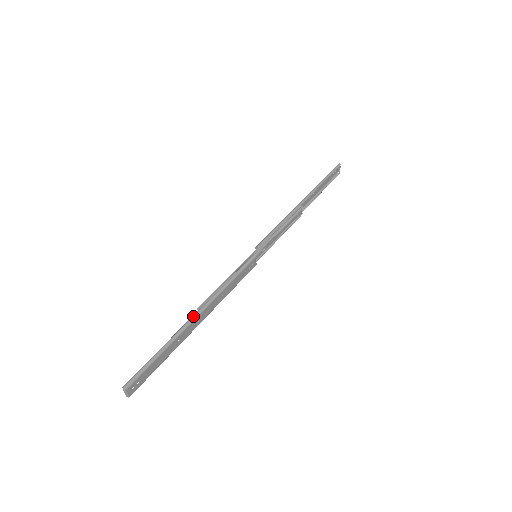
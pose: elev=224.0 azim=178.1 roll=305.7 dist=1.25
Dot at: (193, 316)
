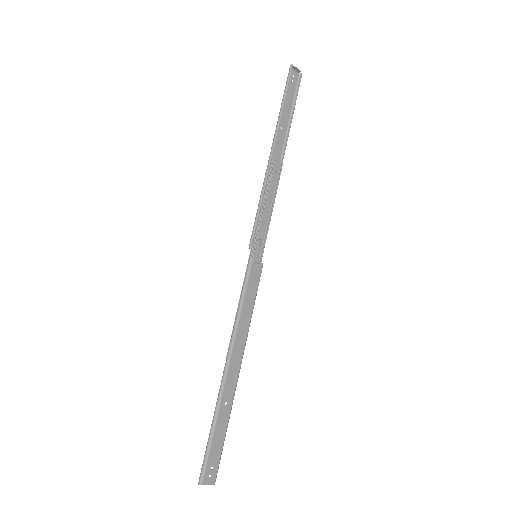
Dot at: (223, 372)
